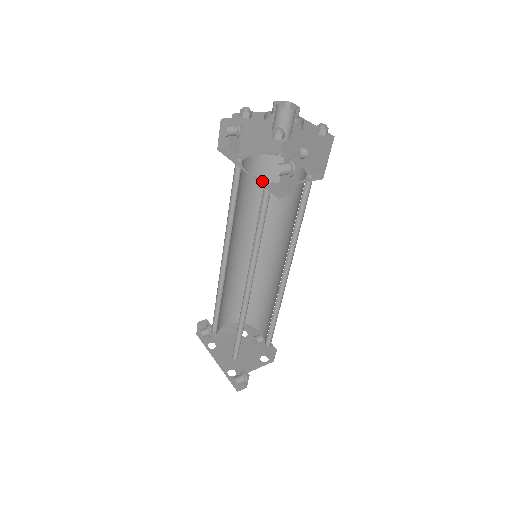
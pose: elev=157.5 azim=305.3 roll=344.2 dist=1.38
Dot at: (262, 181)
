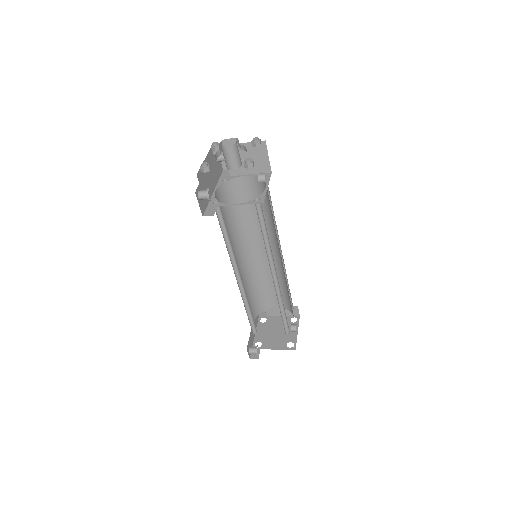
Dot at: (214, 200)
